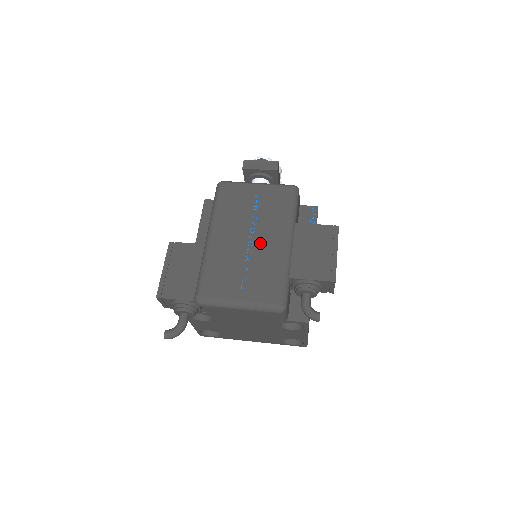
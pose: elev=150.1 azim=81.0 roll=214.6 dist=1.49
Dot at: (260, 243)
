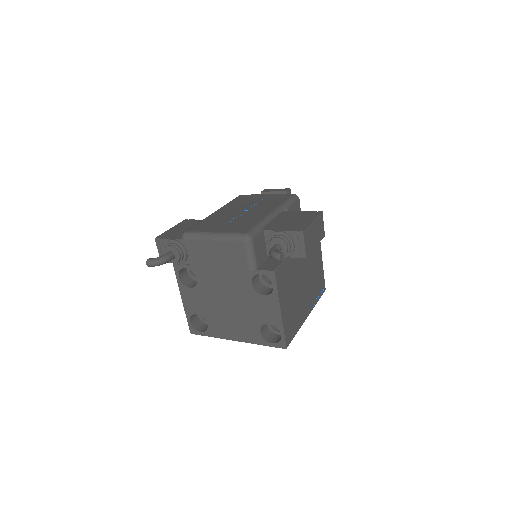
Dot at: (250, 212)
